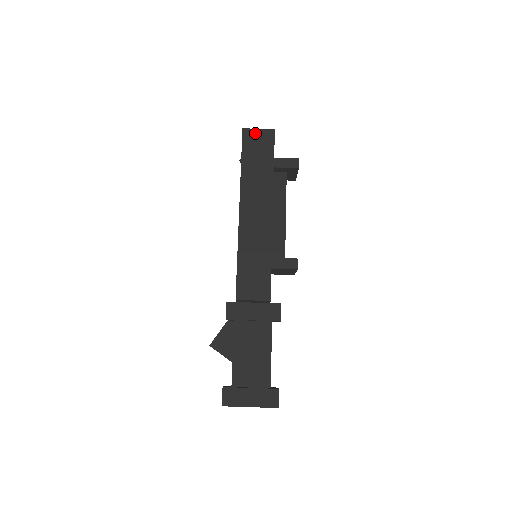
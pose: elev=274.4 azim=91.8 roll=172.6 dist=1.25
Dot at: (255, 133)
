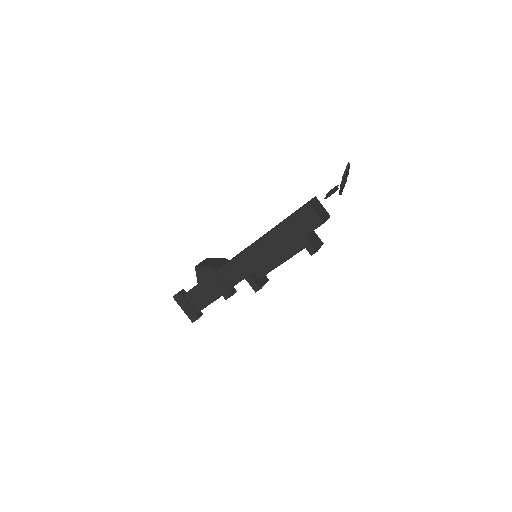
Dot at: (312, 212)
